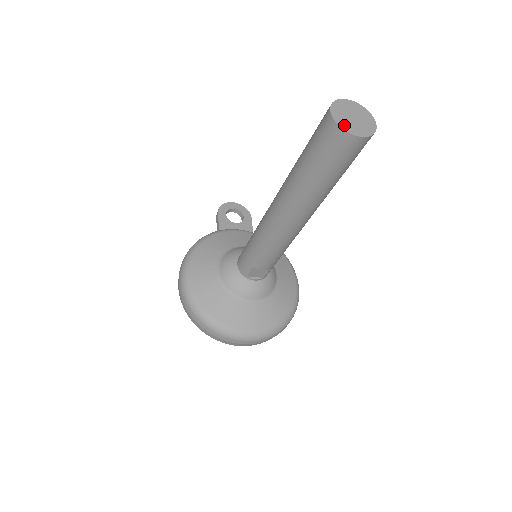
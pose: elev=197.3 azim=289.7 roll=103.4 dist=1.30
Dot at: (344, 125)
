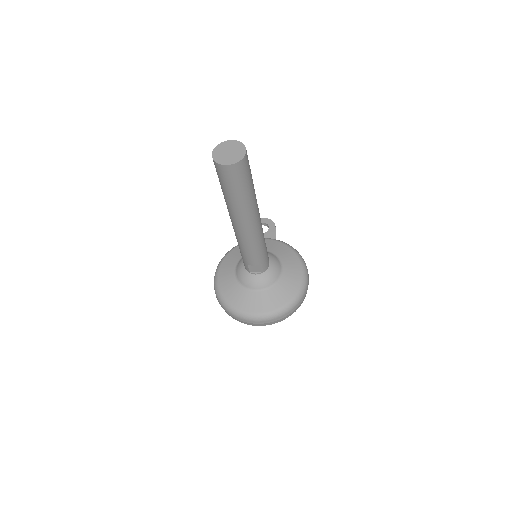
Dot at: (219, 160)
